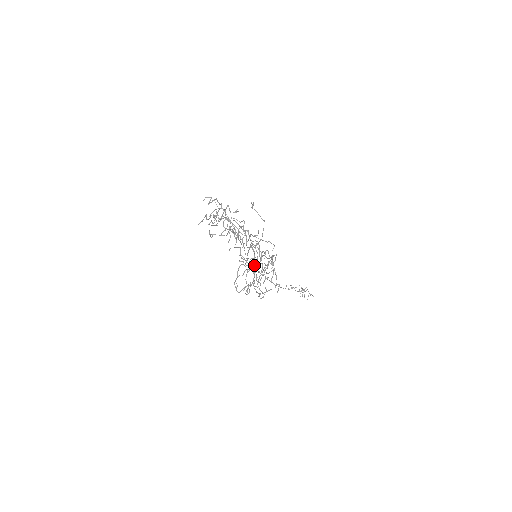
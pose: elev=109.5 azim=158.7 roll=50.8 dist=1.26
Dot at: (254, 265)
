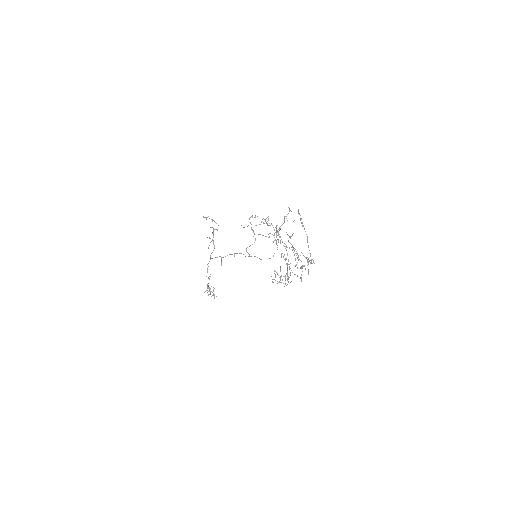
Dot at: (311, 261)
